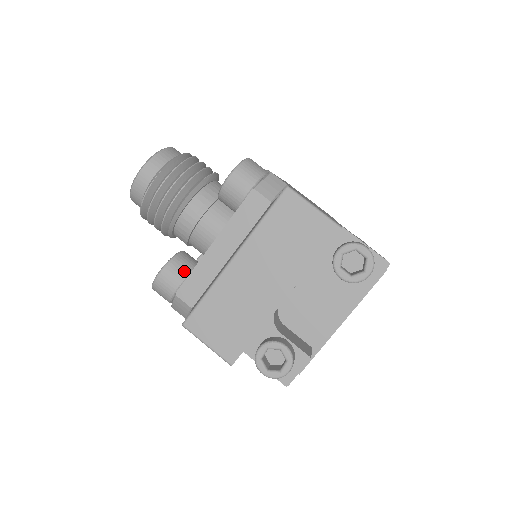
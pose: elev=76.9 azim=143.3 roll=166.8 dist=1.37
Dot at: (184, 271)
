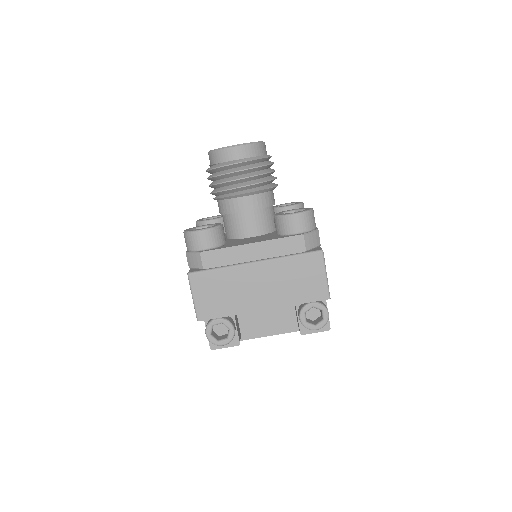
Dot at: (217, 242)
